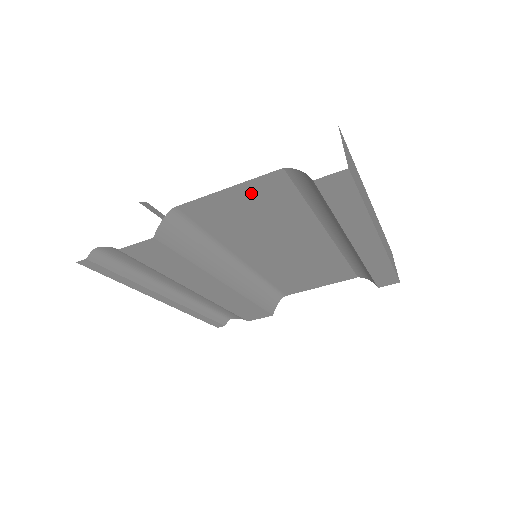
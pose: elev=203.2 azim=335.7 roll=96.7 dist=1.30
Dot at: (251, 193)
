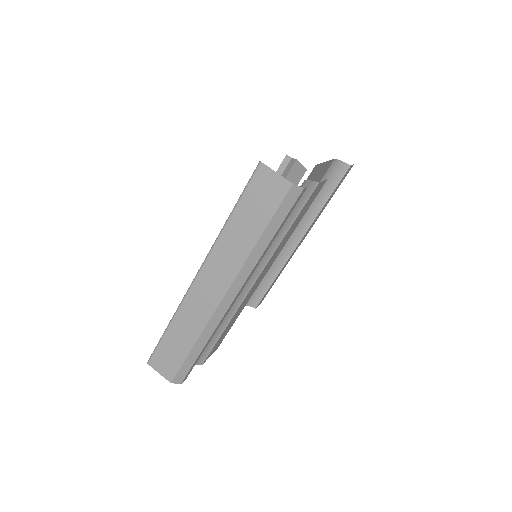
Dot at: (321, 173)
